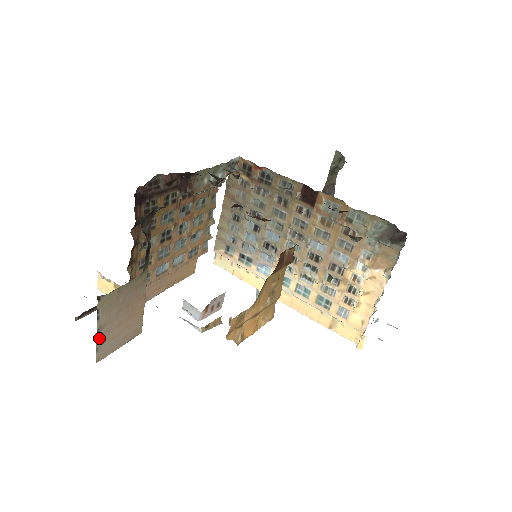
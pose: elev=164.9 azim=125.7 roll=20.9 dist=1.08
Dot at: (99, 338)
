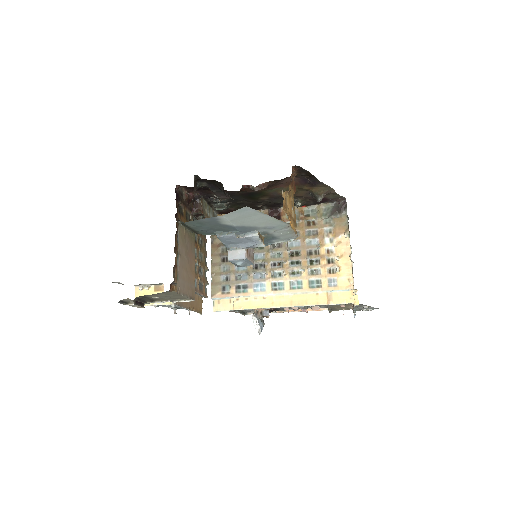
Dot at: (178, 265)
